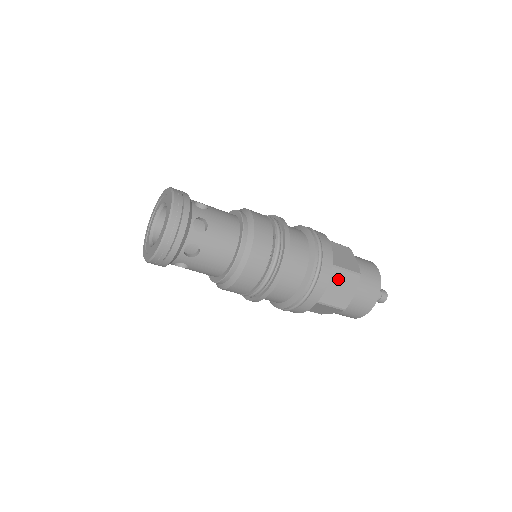
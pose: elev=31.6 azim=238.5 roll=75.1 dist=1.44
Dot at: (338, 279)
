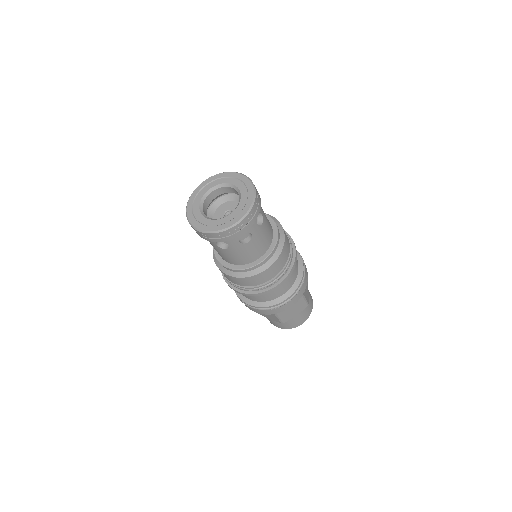
Dot at: occluded
